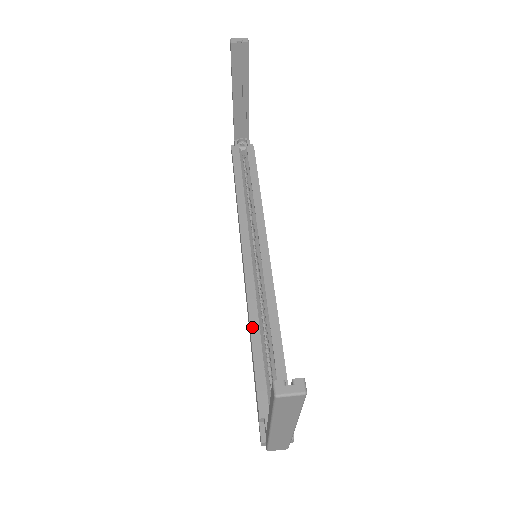
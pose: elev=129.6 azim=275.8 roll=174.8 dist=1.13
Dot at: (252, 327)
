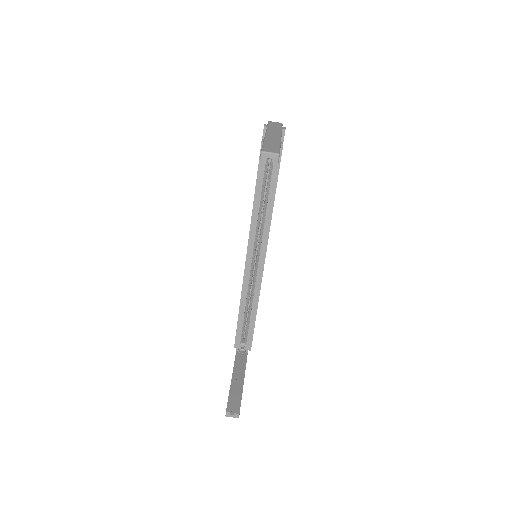
Dot at: (241, 303)
